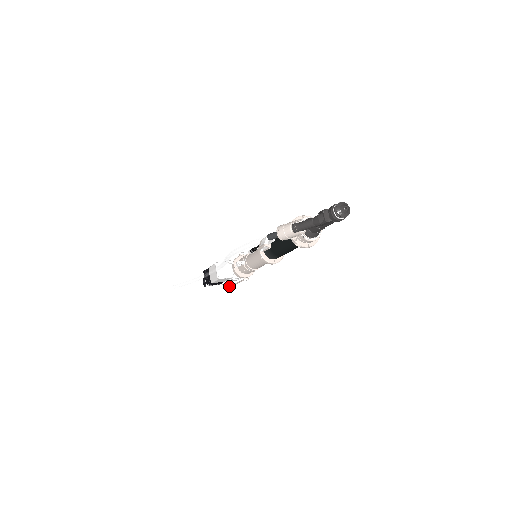
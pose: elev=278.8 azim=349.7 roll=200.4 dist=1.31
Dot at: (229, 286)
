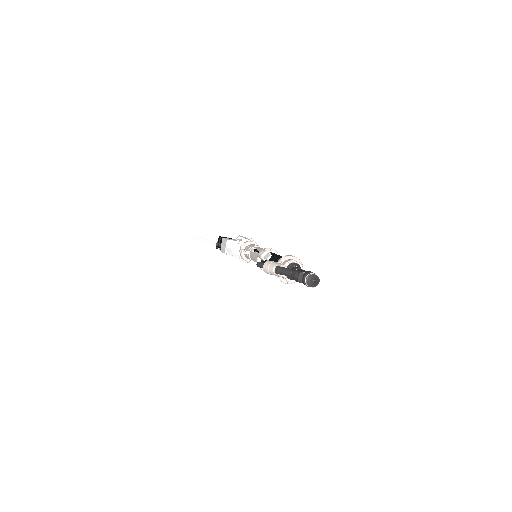
Dot at: occluded
